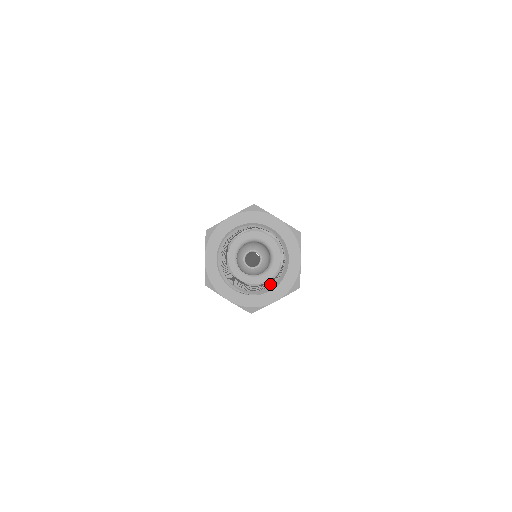
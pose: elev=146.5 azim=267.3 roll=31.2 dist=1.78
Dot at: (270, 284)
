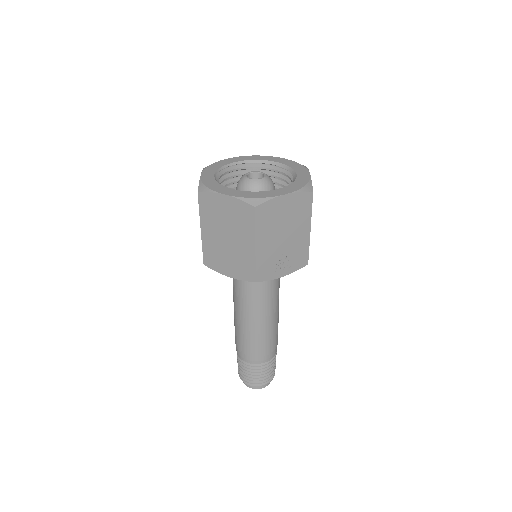
Dot at: occluded
